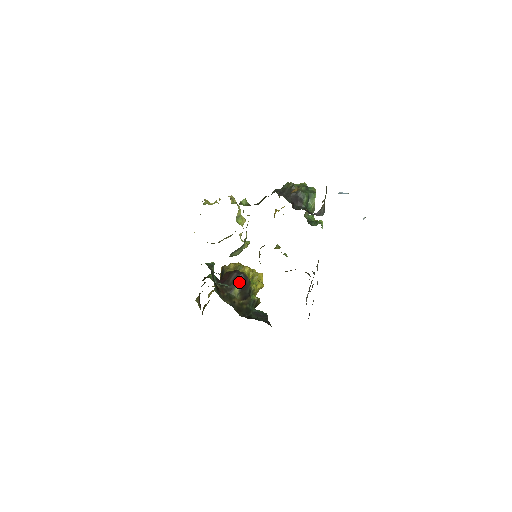
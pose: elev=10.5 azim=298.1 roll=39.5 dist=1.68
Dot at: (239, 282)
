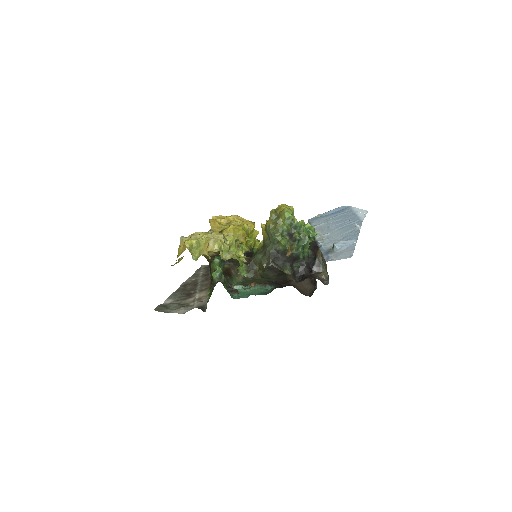
Dot at: occluded
